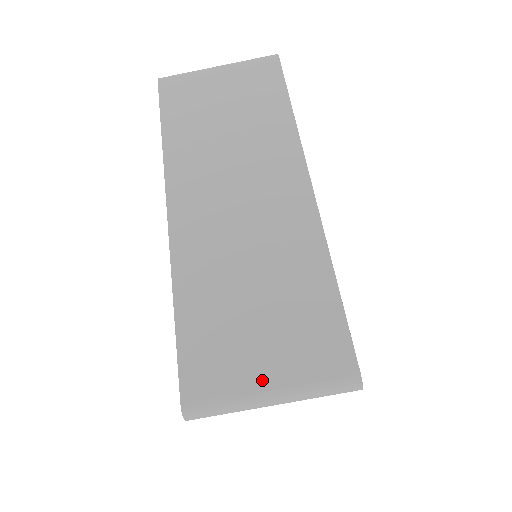
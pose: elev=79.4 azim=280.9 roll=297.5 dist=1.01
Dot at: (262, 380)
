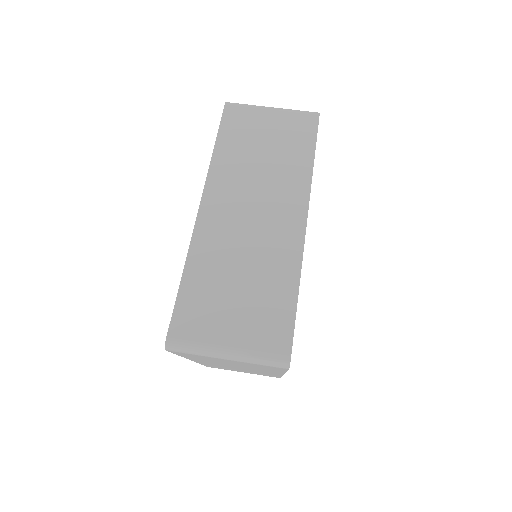
Dot at: (225, 340)
